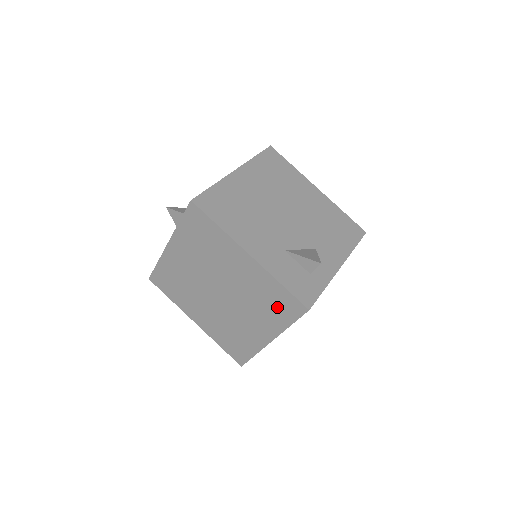
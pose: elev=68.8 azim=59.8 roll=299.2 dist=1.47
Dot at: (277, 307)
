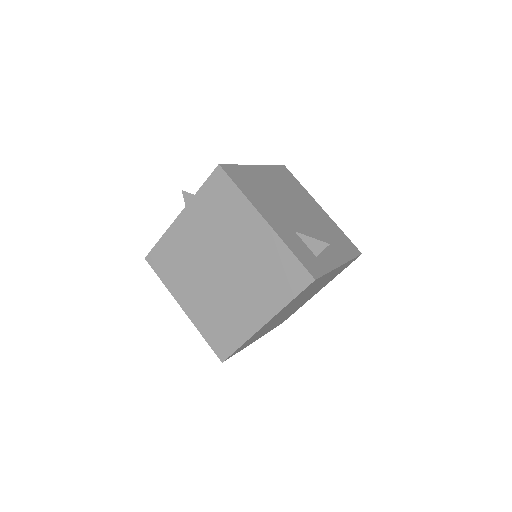
Dot at: (281, 279)
